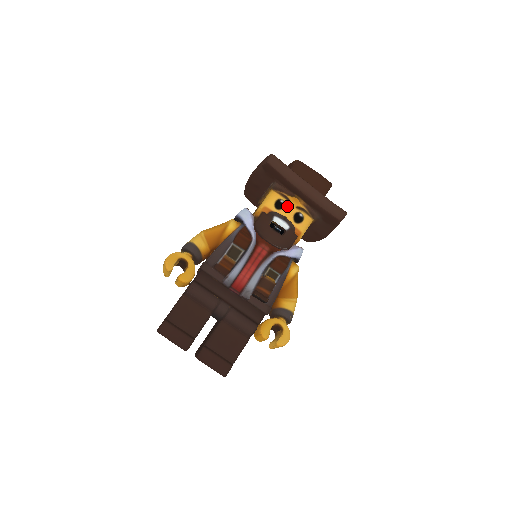
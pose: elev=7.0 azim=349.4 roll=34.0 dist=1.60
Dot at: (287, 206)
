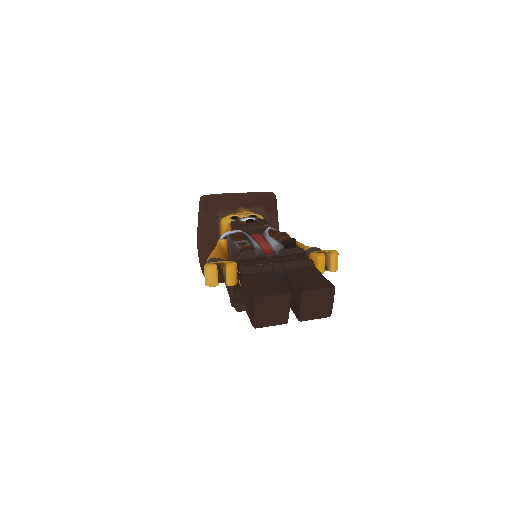
Dot at: (240, 217)
